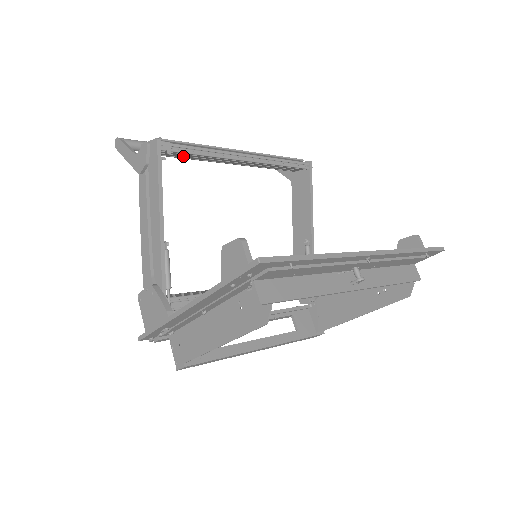
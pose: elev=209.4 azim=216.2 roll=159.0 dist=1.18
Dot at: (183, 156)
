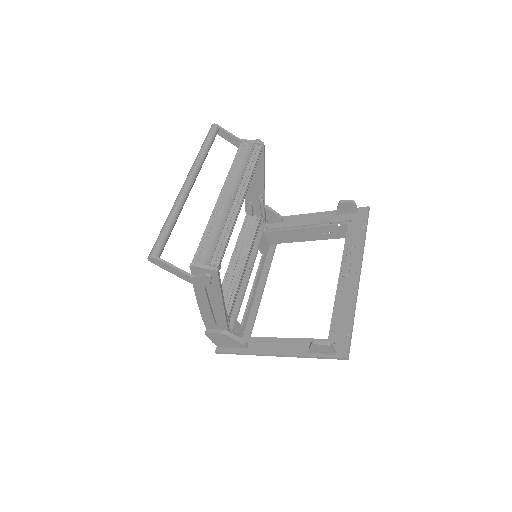
Dot at: occluded
